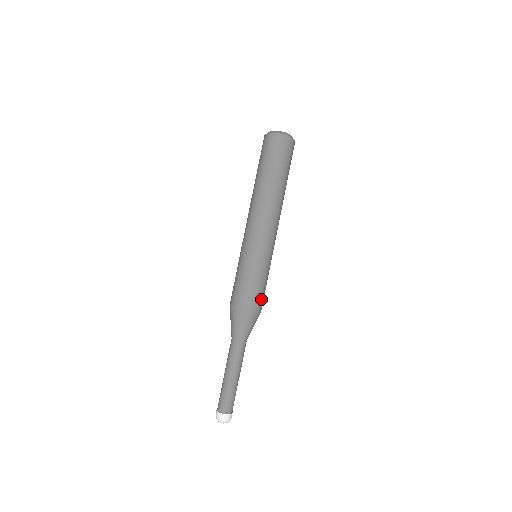
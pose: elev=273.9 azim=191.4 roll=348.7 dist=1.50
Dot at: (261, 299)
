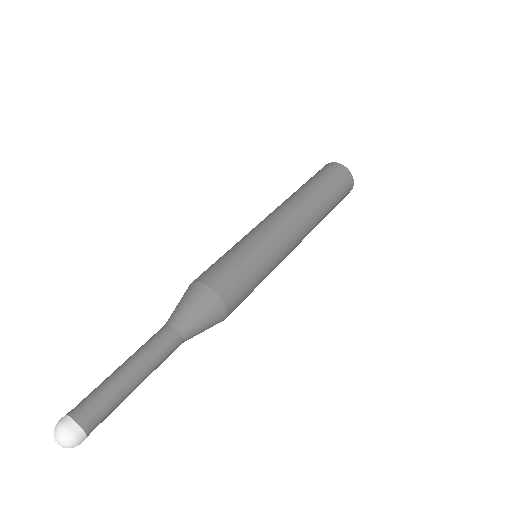
Dot at: (232, 285)
